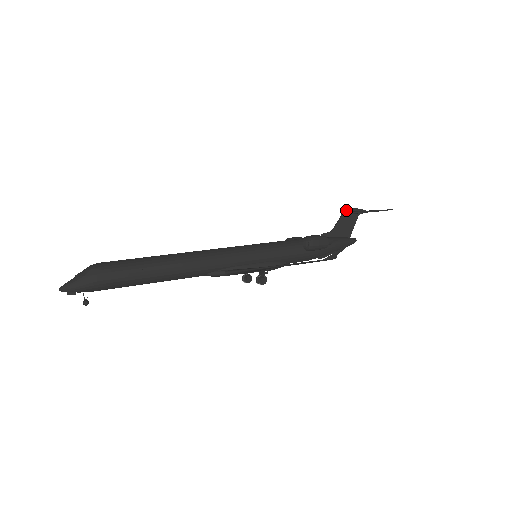
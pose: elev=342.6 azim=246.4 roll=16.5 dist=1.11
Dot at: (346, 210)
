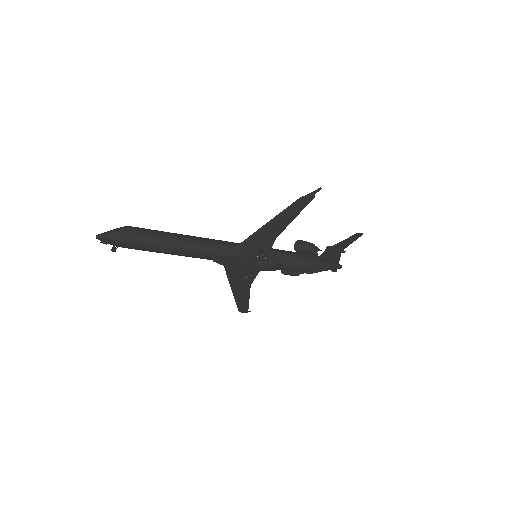
Dot at: (329, 247)
